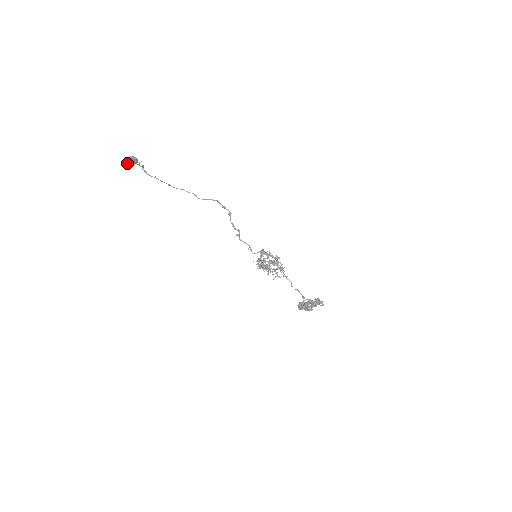
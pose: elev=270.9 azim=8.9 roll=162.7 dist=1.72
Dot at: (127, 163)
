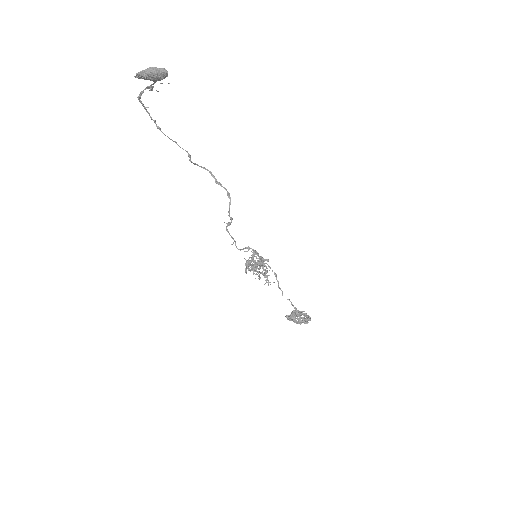
Dot at: (139, 73)
